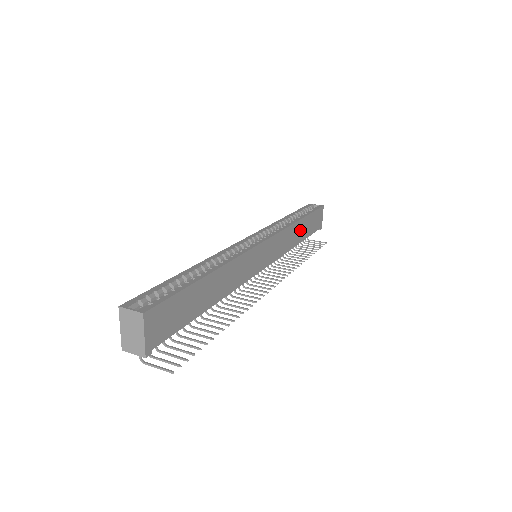
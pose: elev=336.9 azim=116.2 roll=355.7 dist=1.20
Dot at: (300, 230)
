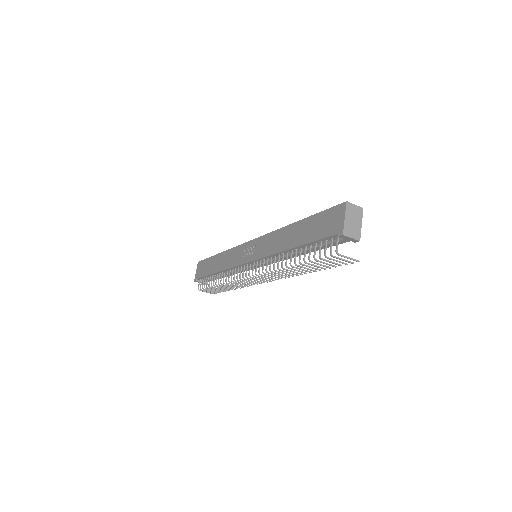
Dot at: occluded
